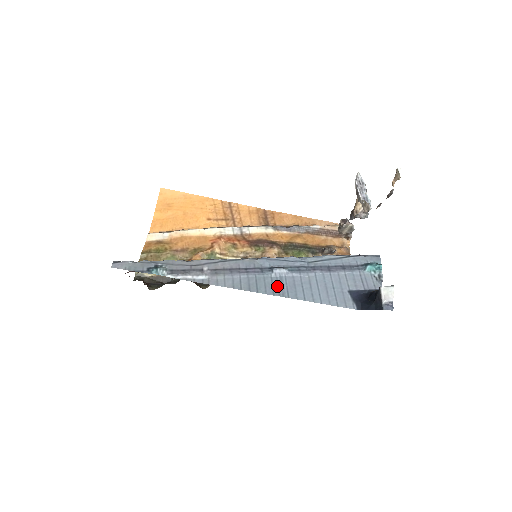
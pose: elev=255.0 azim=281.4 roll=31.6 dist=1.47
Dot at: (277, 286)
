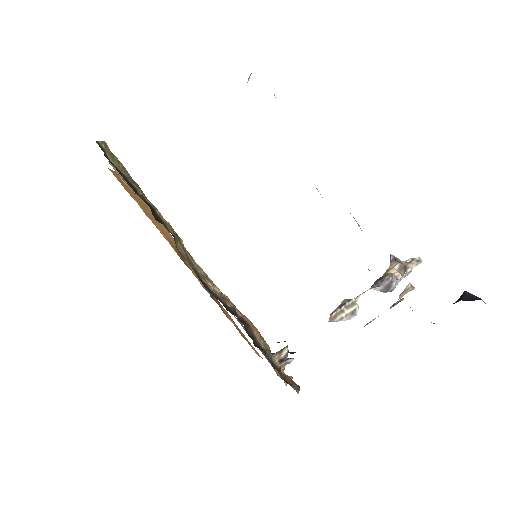
Dot at: occluded
